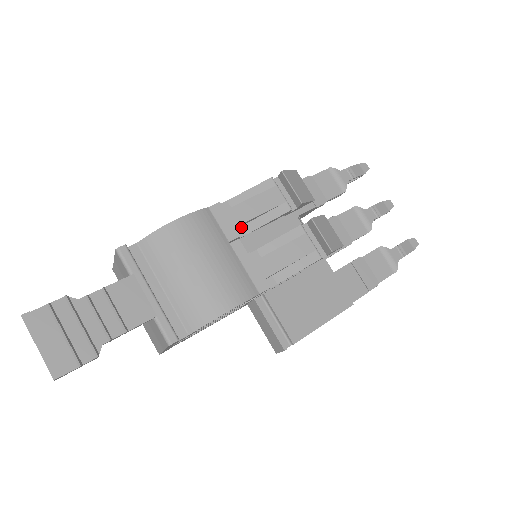
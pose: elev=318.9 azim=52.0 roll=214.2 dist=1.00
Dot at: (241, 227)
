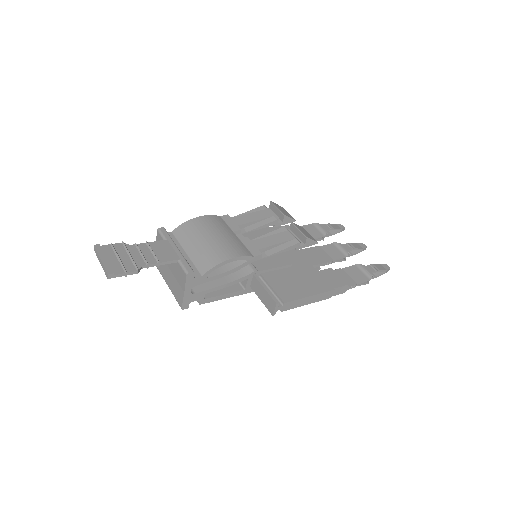
Dot at: (243, 229)
